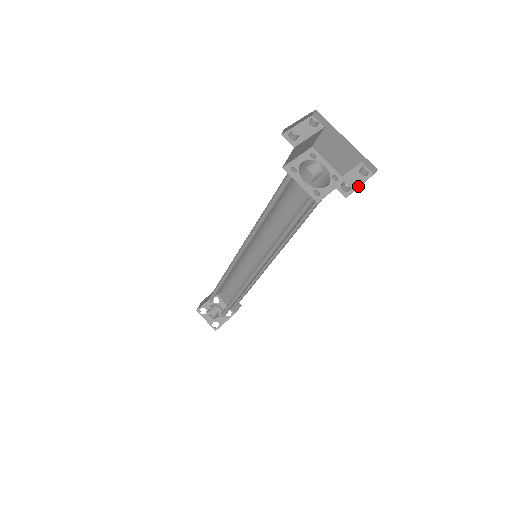
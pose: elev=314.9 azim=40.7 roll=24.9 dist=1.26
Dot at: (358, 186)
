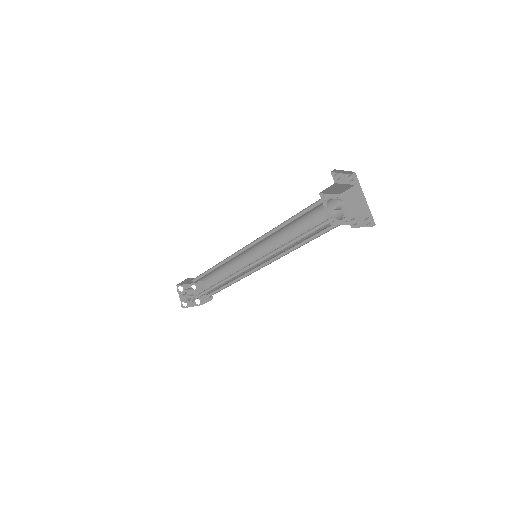
Dot at: (360, 226)
